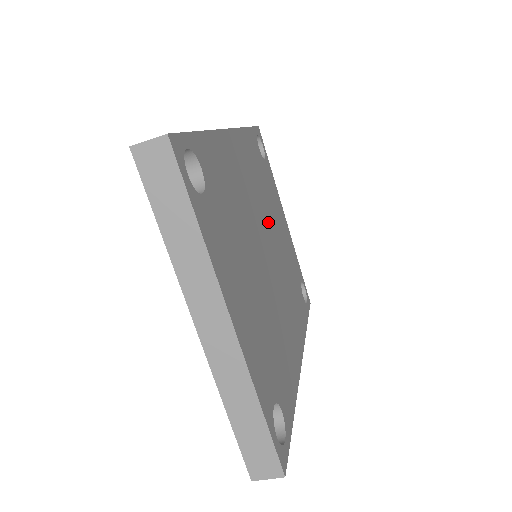
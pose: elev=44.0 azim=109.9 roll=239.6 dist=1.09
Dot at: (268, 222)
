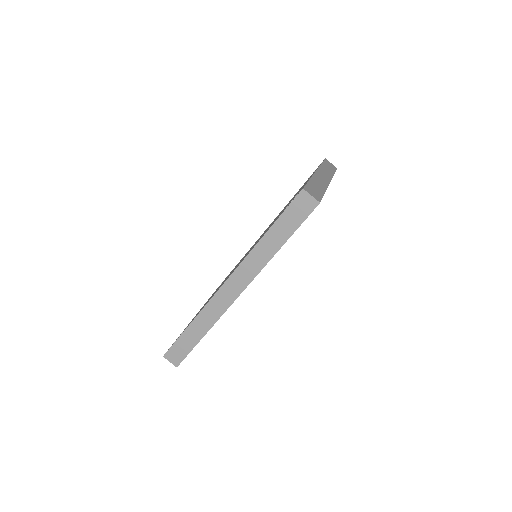
Dot at: occluded
